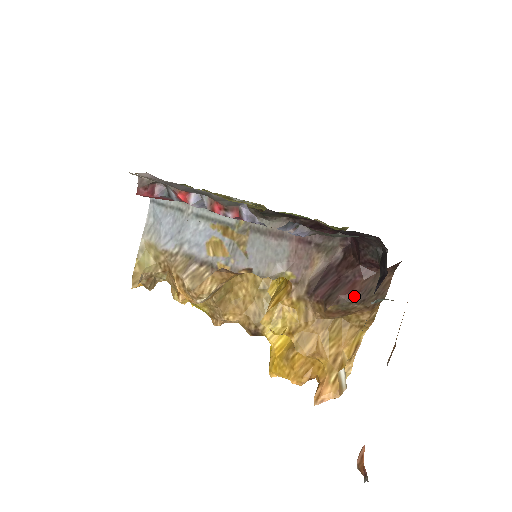
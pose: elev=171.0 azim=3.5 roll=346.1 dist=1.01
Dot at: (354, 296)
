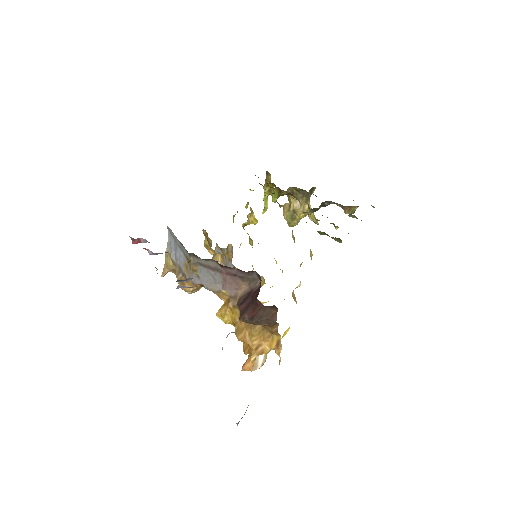
Dot at: (251, 318)
